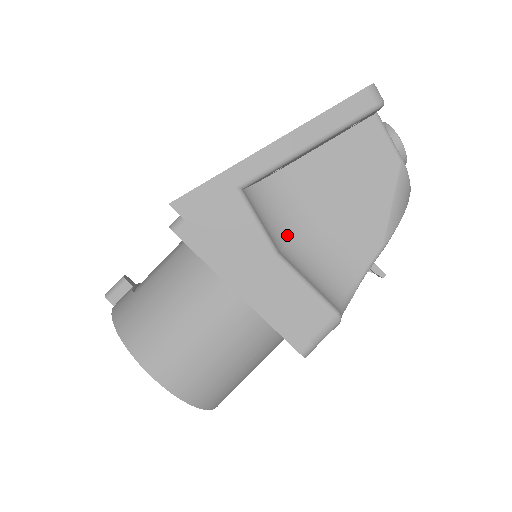
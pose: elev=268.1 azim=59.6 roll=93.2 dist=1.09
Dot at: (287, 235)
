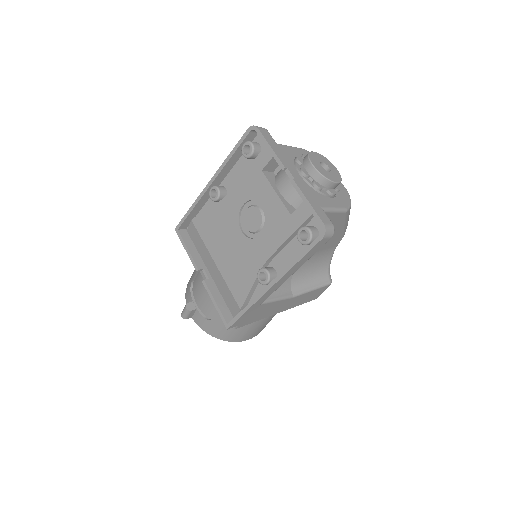
Dot at: (289, 278)
